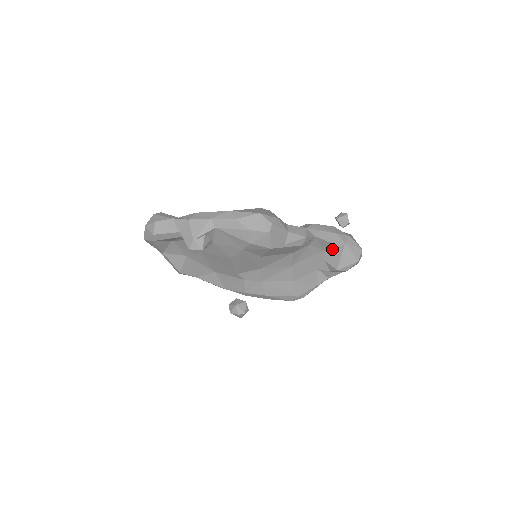
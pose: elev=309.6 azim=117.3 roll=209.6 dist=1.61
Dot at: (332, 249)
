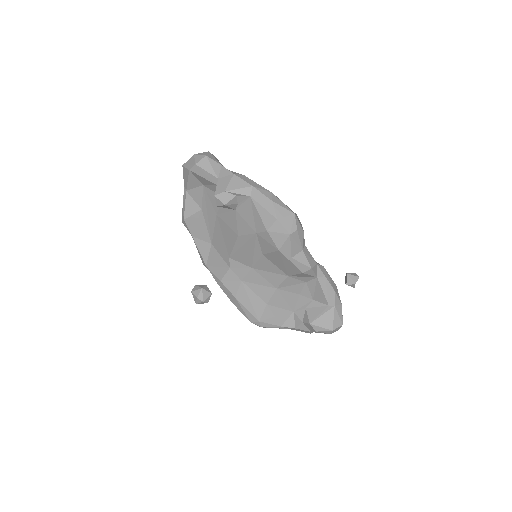
Dot at: (320, 302)
